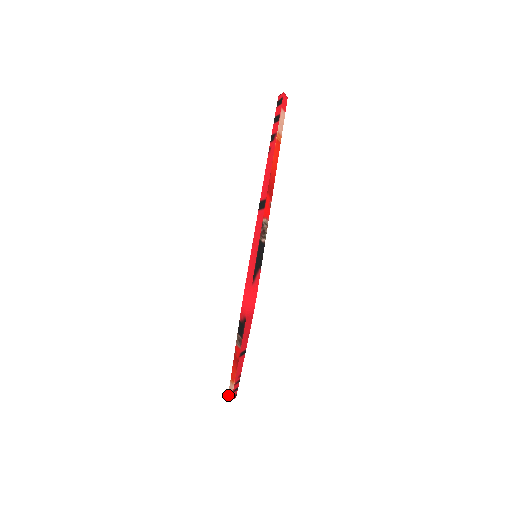
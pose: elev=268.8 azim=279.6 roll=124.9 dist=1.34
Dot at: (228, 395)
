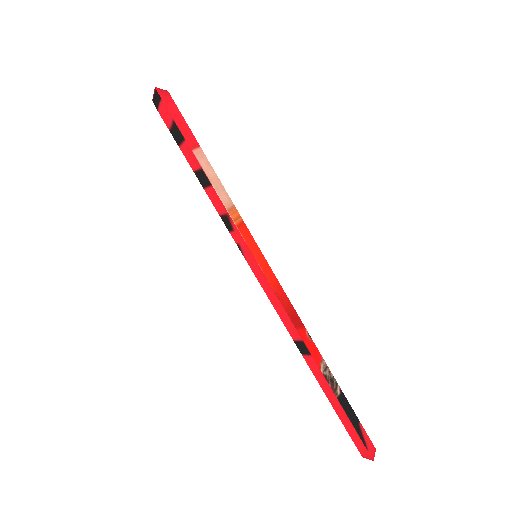
Dot at: occluded
